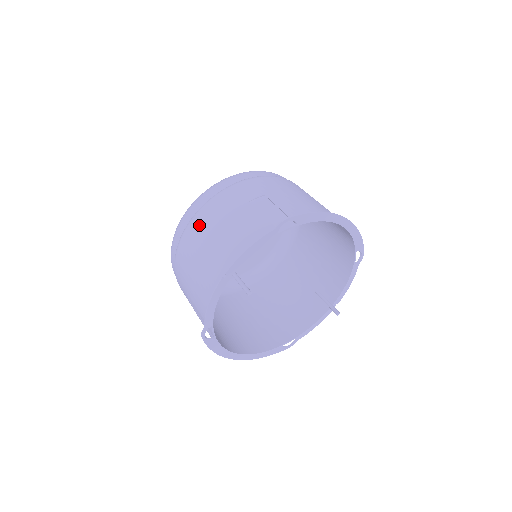
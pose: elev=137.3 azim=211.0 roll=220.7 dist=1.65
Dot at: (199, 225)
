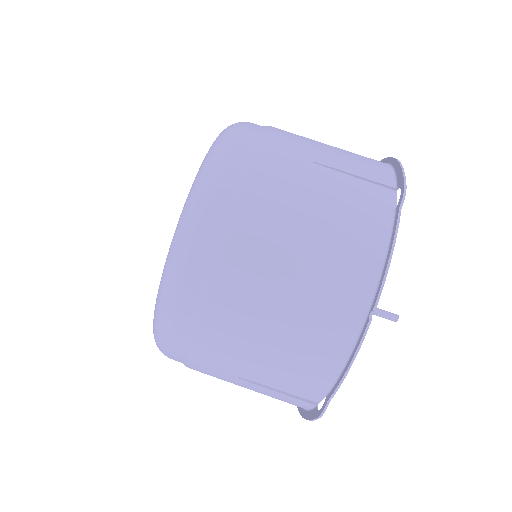
Dot at: (248, 253)
